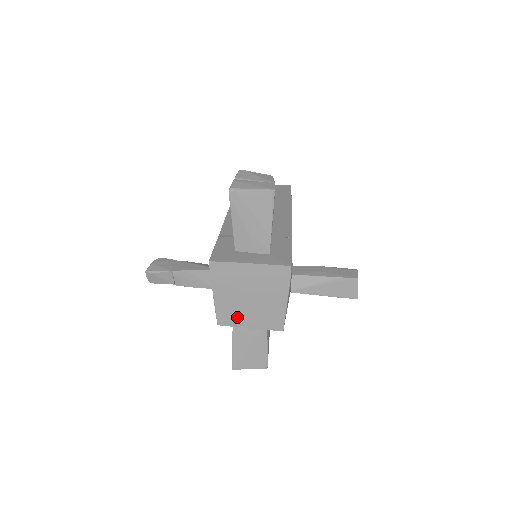
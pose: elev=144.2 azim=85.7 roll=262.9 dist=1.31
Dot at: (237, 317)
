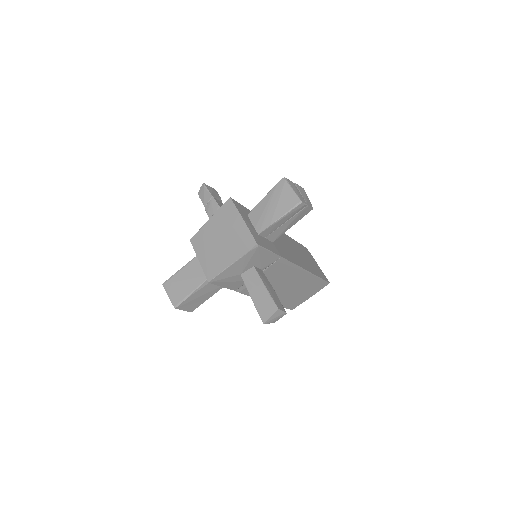
Dot at: (202, 246)
